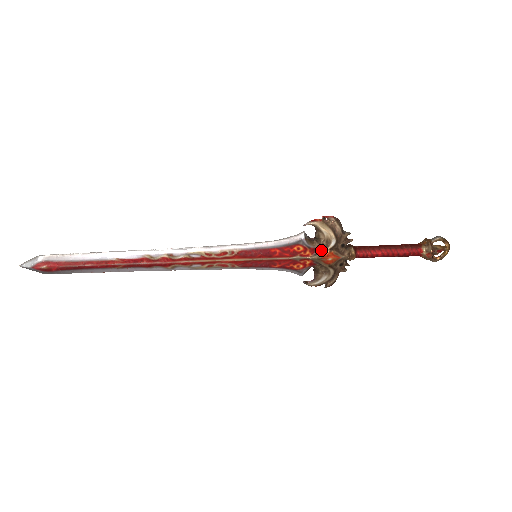
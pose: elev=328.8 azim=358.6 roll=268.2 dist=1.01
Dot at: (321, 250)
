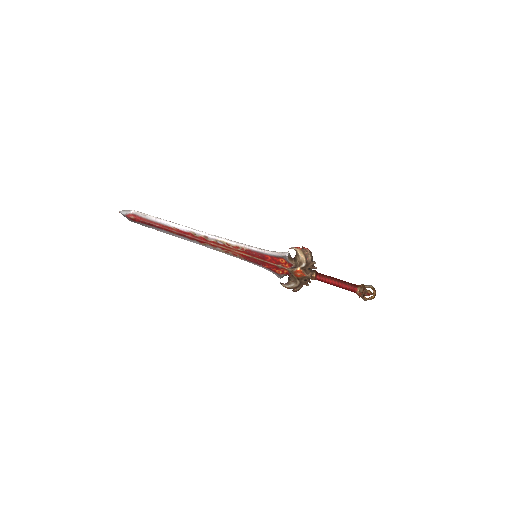
Dot at: (295, 267)
